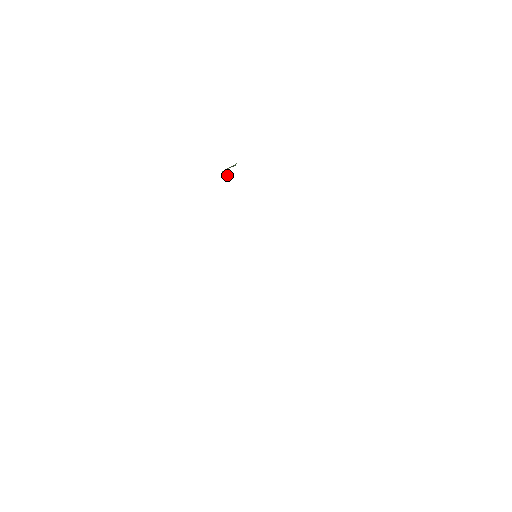
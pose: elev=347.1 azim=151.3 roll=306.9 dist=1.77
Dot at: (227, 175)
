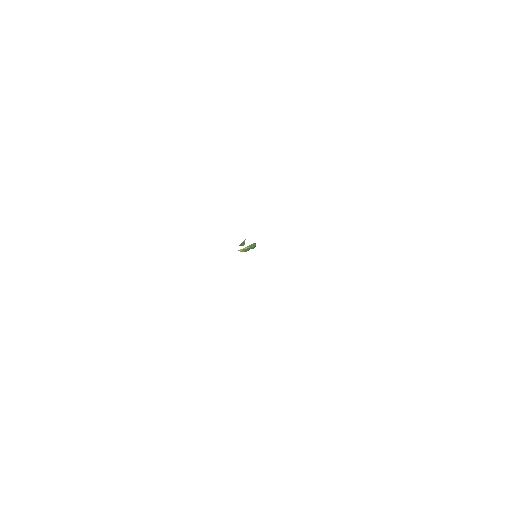
Dot at: (244, 241)
